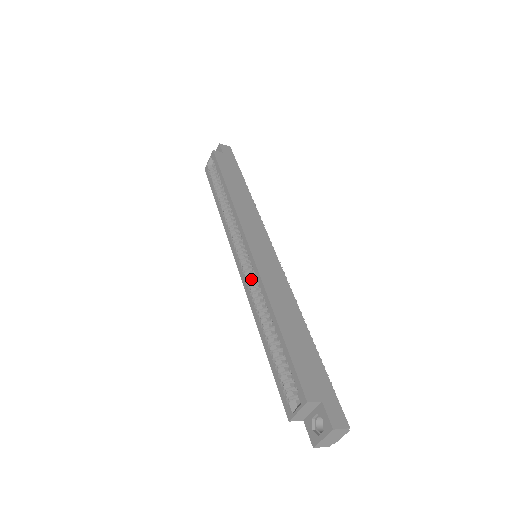
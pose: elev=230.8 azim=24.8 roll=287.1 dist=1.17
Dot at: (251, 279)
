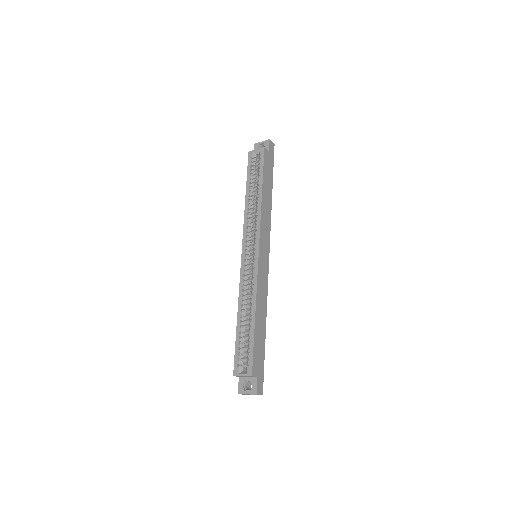
Dot at: (248, 274)
